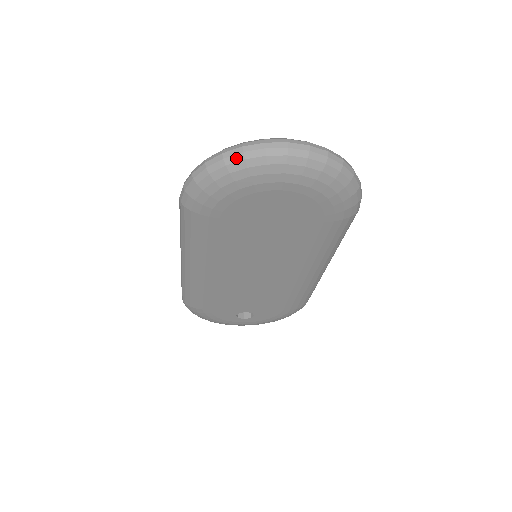
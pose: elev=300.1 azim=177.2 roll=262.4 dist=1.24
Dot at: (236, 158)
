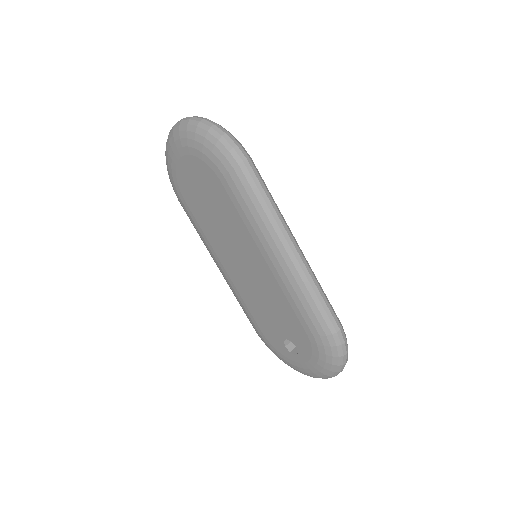
Dot at: occluded
